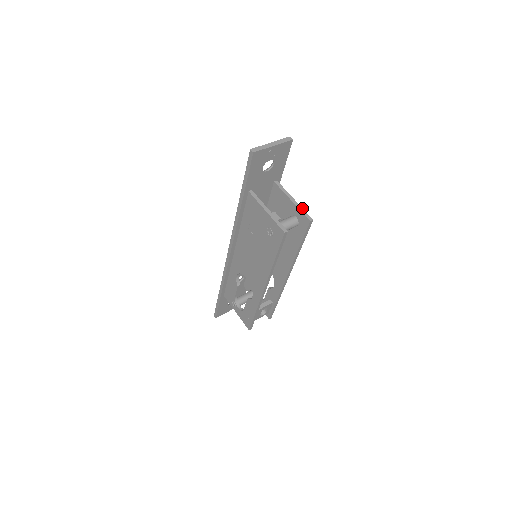
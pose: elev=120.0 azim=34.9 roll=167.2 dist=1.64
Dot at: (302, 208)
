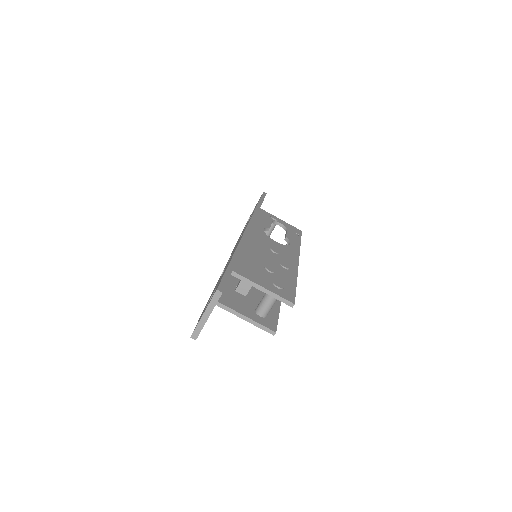
Dot at: (276, 295)
